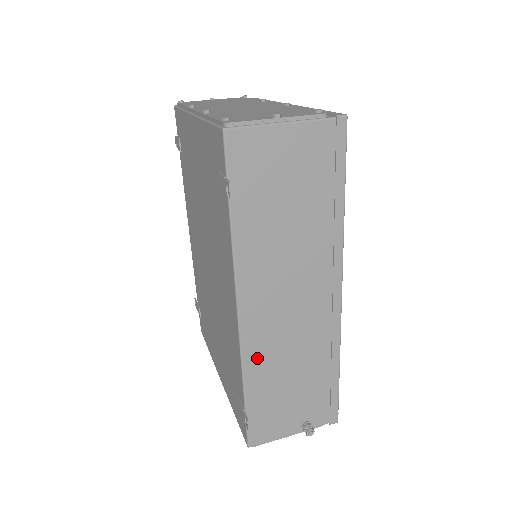
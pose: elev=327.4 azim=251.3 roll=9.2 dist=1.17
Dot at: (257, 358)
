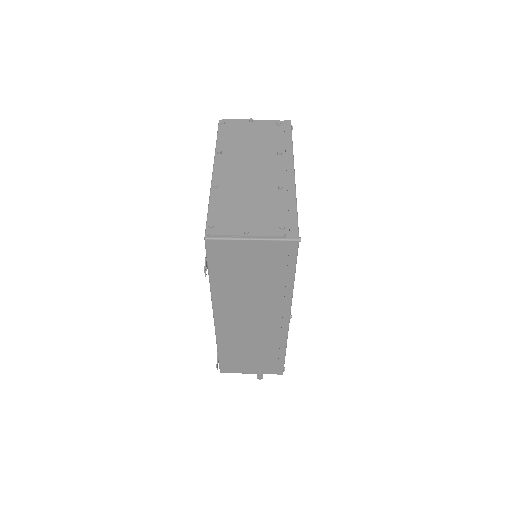
Dot at: (227, 339)
